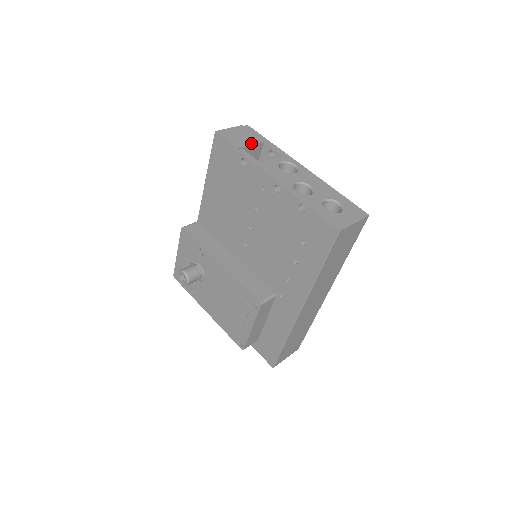
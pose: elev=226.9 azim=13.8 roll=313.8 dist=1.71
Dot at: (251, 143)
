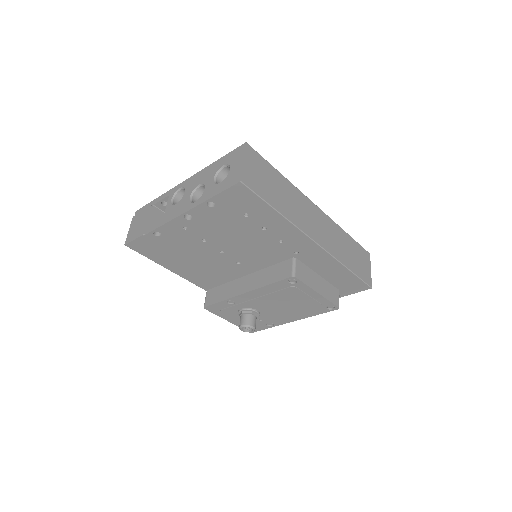
Dot at: (146, 218)
